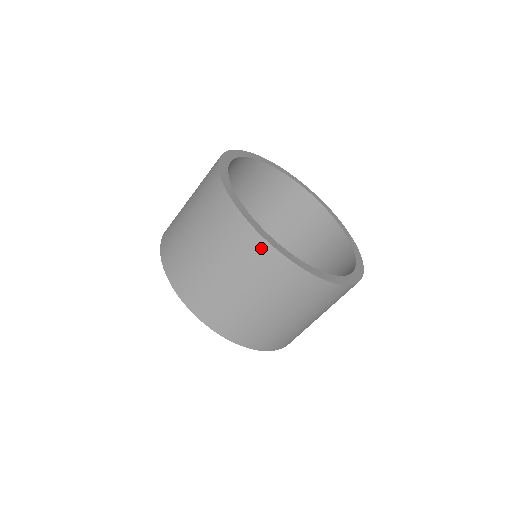
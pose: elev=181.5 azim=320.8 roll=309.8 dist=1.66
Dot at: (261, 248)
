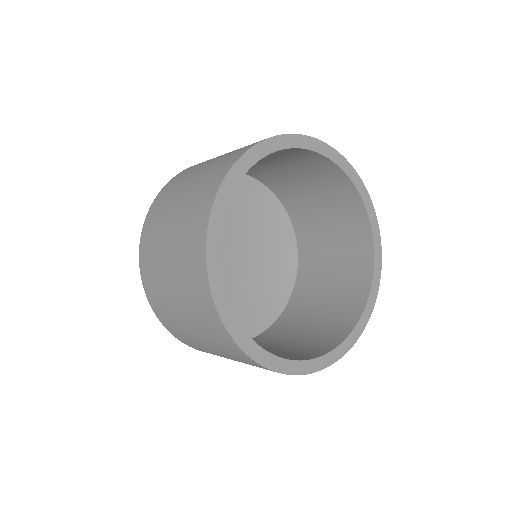
Dot at: (236, 350)
